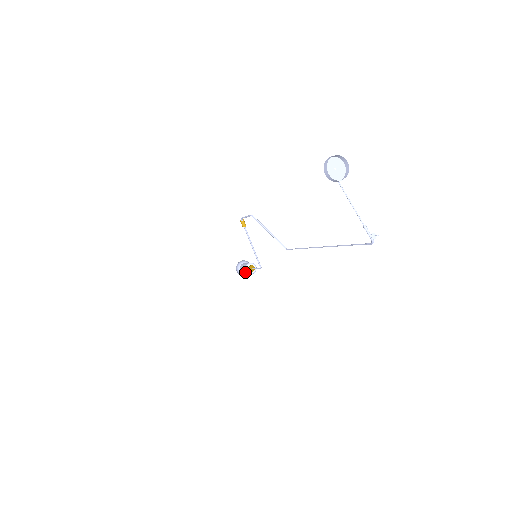
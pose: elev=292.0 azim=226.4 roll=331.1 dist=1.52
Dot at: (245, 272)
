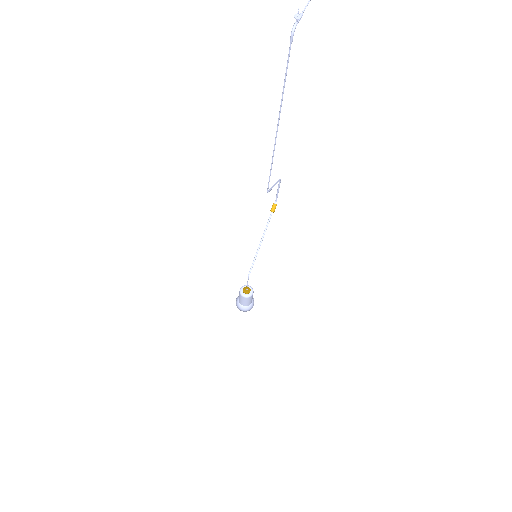
Dot at: occluded
